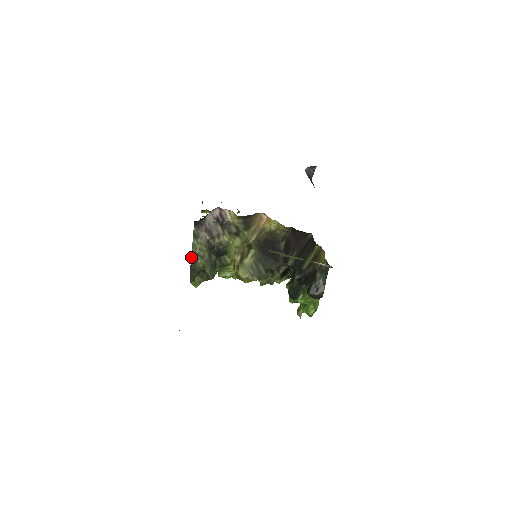
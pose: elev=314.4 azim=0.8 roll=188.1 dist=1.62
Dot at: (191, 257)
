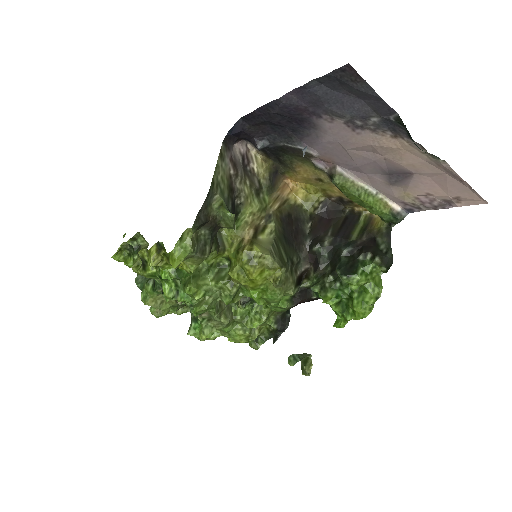
Dot at: (212, 179)
